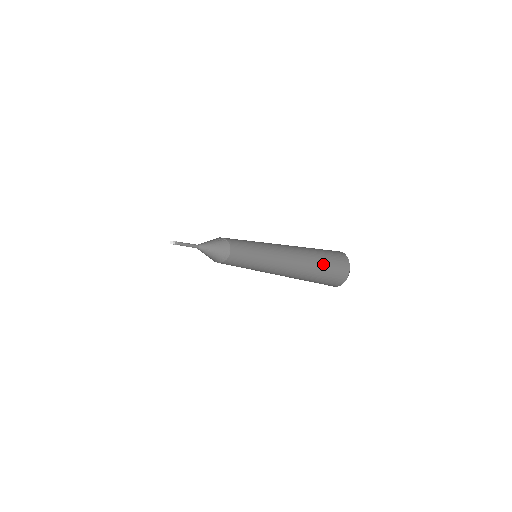
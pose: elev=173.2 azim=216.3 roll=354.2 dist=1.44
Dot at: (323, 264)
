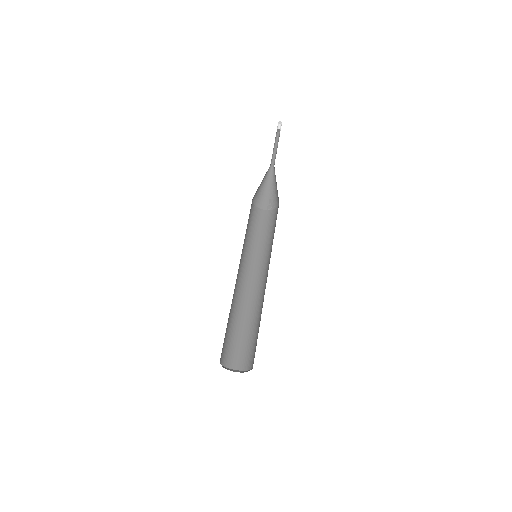
Dot at: occluded
